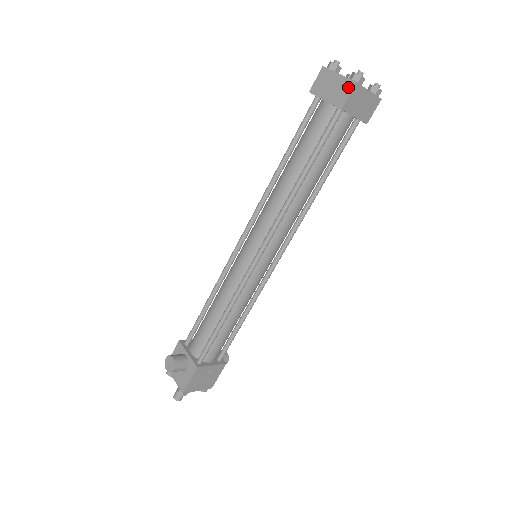
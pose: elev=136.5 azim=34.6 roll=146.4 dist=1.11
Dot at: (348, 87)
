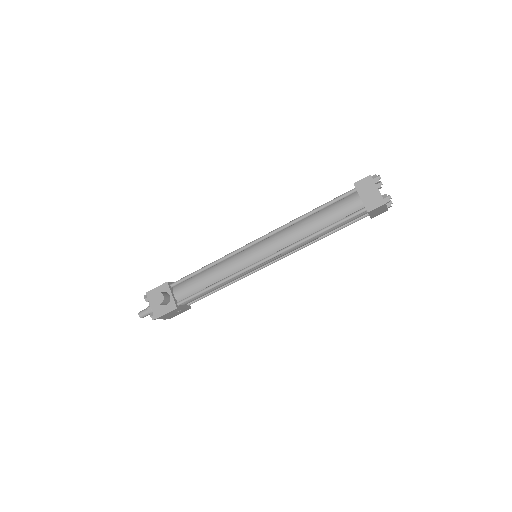
Dot at: (379, 202)
